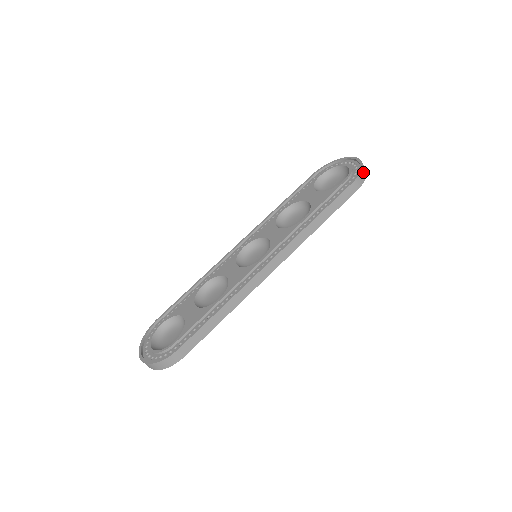
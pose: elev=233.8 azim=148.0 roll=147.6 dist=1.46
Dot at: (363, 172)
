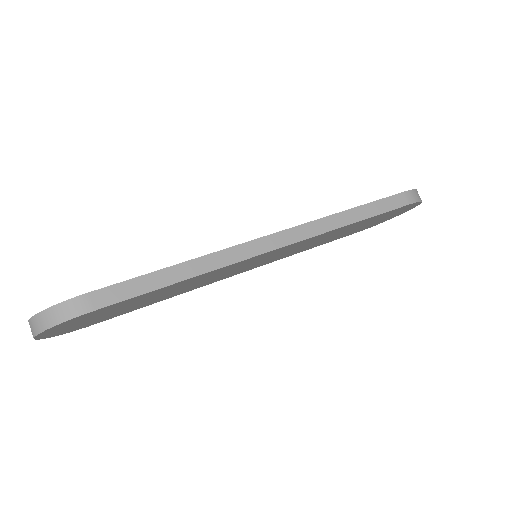
Dot at: (417, 193)
